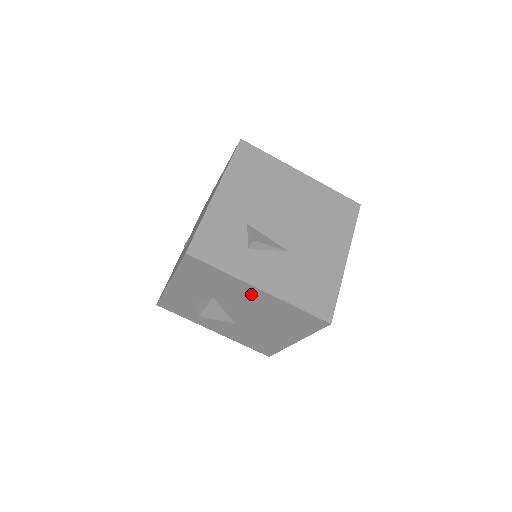
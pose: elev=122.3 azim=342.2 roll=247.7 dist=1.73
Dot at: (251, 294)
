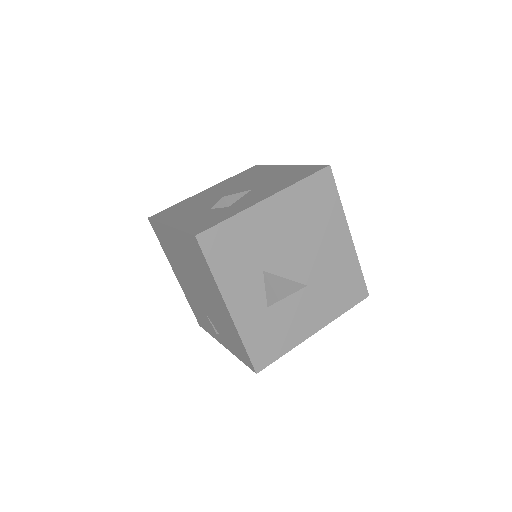
Dot at: (270, 216)
